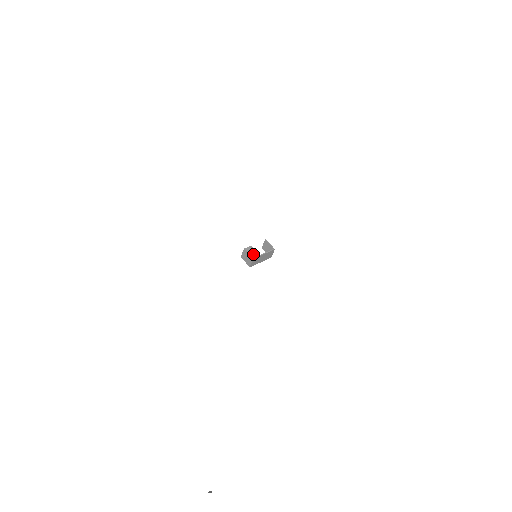
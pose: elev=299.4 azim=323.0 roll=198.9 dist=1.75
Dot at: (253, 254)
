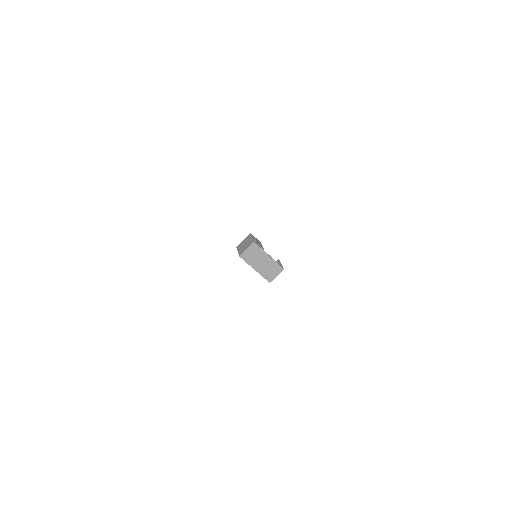
Dot at: (257, 242)
